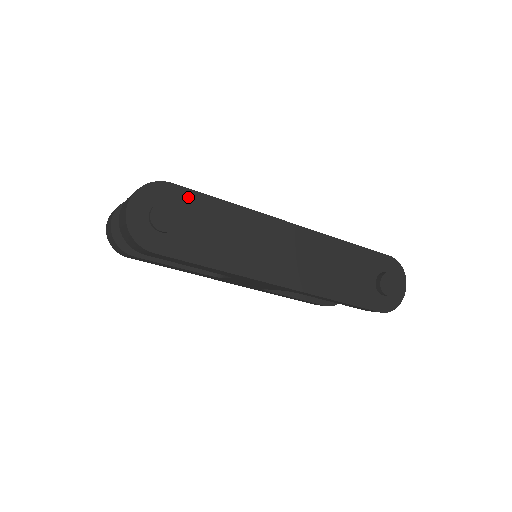
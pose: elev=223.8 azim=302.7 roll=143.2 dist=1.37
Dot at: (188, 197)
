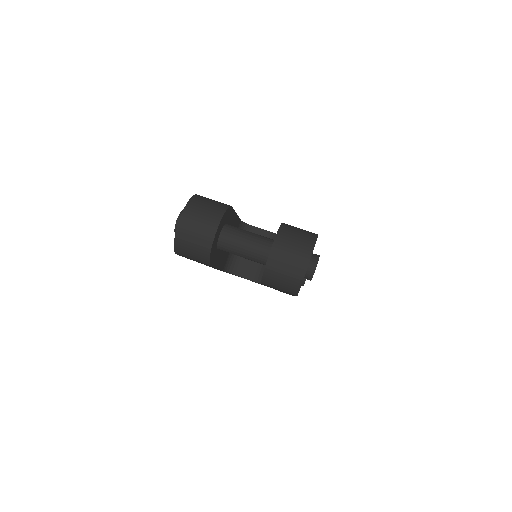
Dot at: occluded
